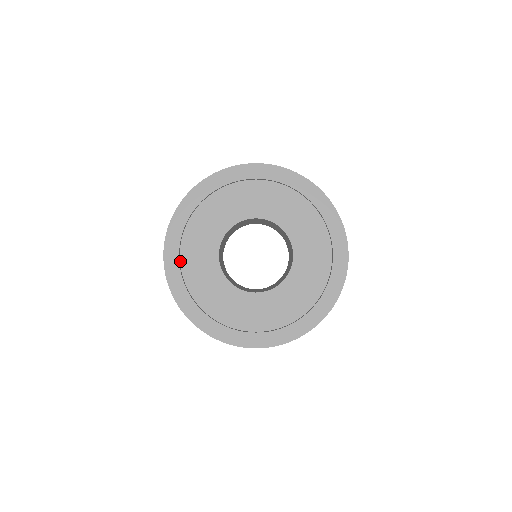
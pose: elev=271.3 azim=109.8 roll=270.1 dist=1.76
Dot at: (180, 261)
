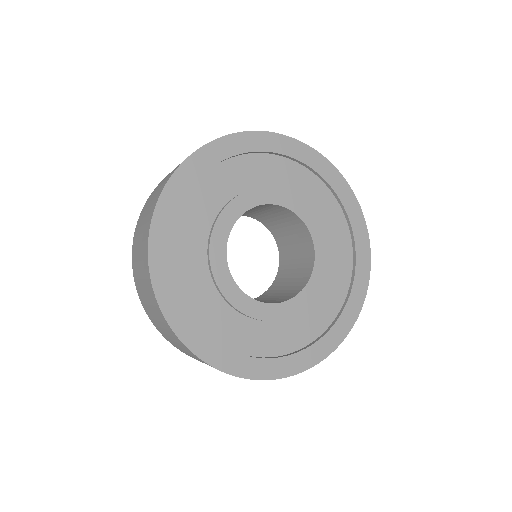
Dot at: (192, 187)
